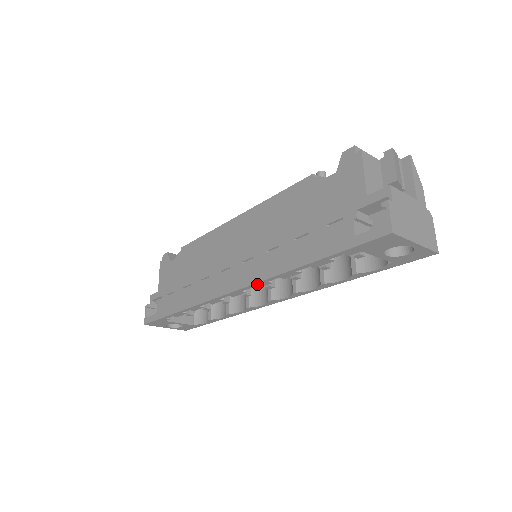
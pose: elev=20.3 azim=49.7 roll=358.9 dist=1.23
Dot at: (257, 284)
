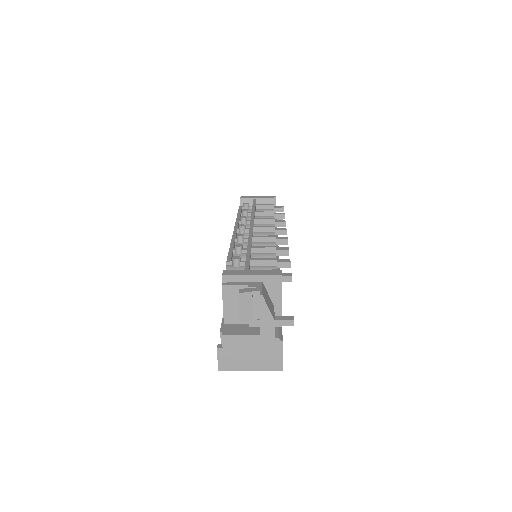
Dot at: occluded
